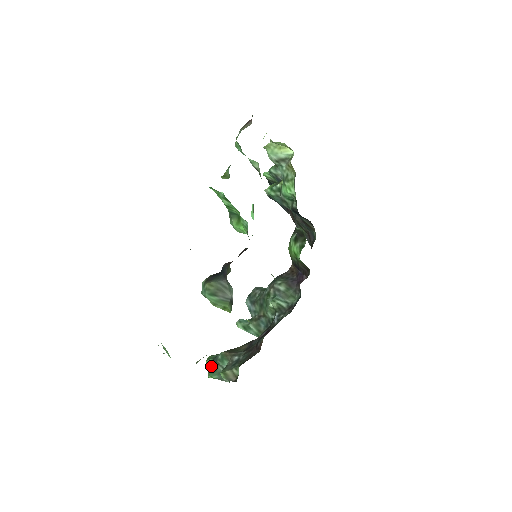
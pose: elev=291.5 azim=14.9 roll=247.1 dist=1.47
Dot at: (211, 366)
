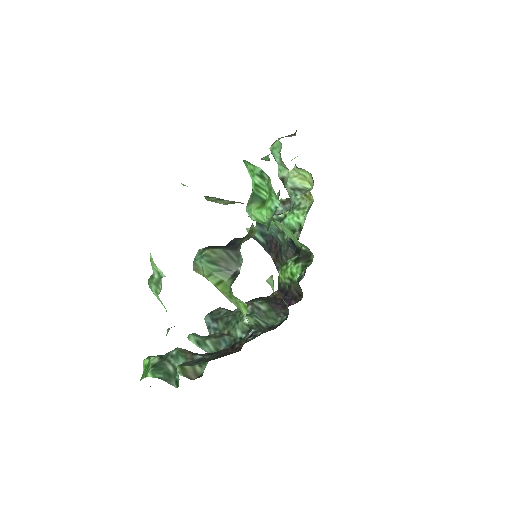
Dot at: (156, 362)
